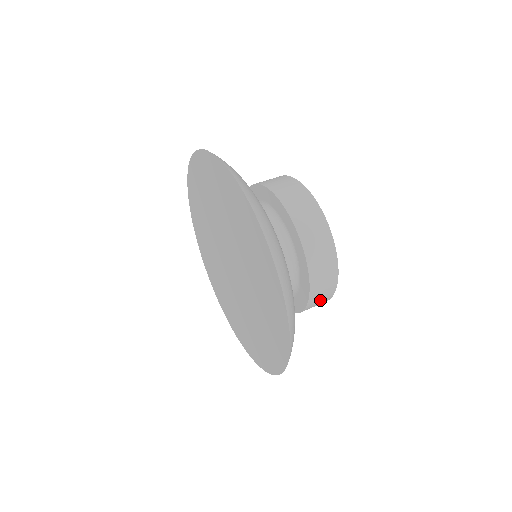
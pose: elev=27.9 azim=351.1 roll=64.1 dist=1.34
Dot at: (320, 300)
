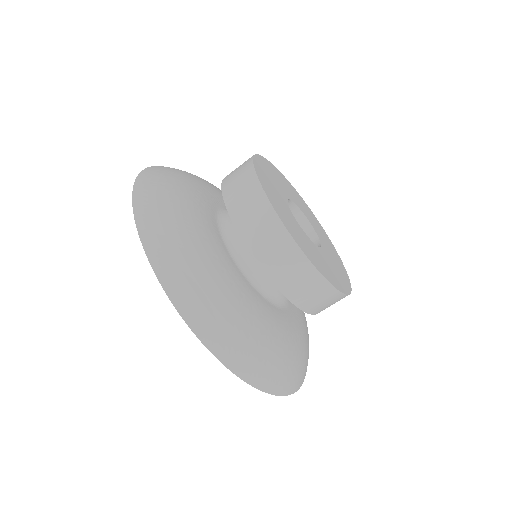
Dot at: occluded
